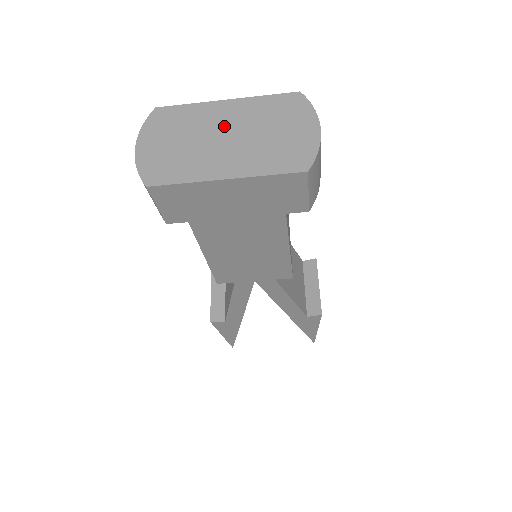
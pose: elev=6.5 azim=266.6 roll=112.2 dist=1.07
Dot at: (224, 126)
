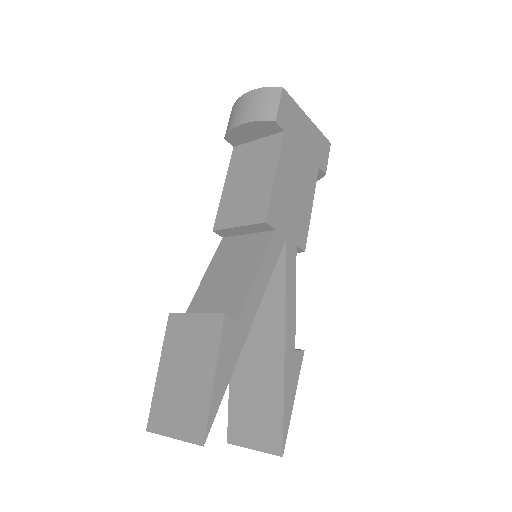
Dot at: occluded
